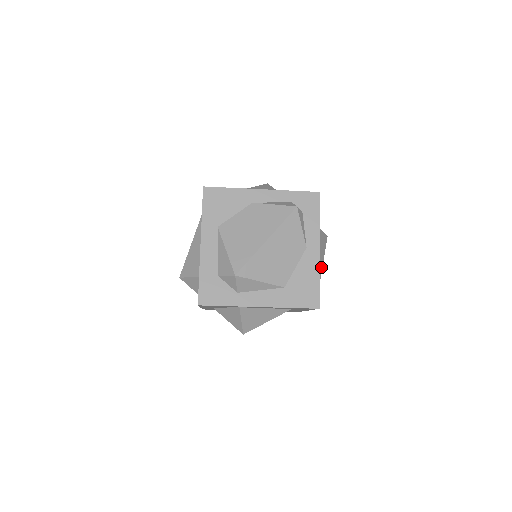
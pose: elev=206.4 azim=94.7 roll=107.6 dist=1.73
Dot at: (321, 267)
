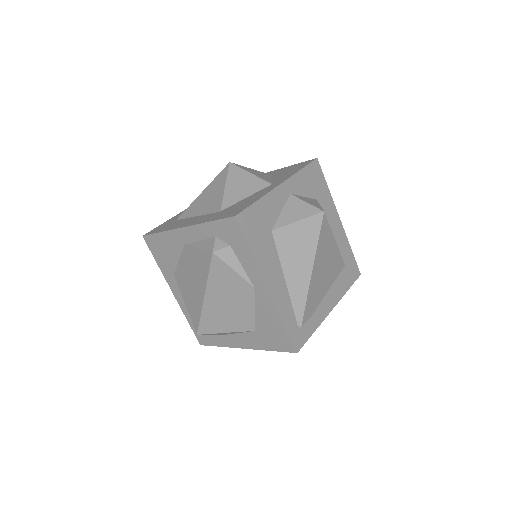
Dot at: (307, 279)
